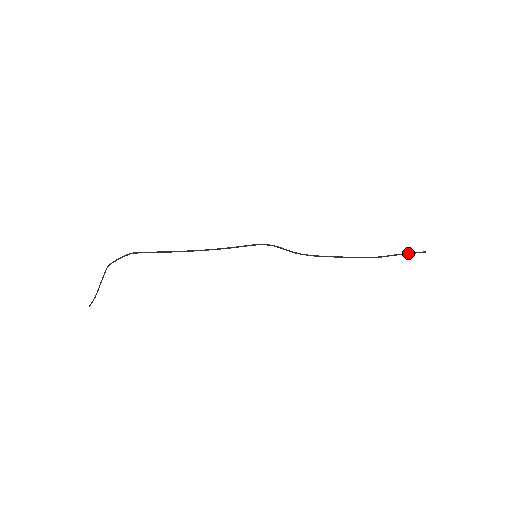
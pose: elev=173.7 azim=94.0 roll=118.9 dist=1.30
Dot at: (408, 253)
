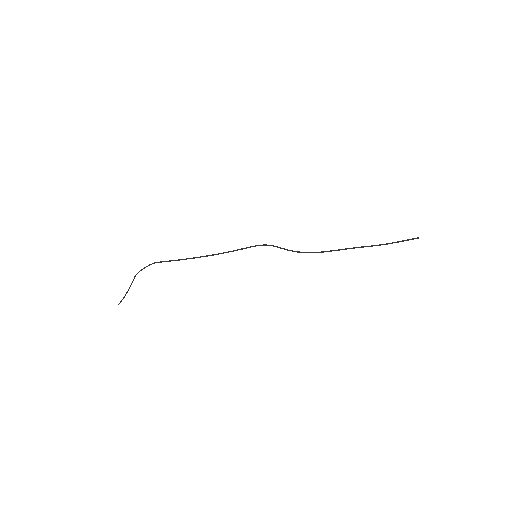
Dot at: (401, 241)
